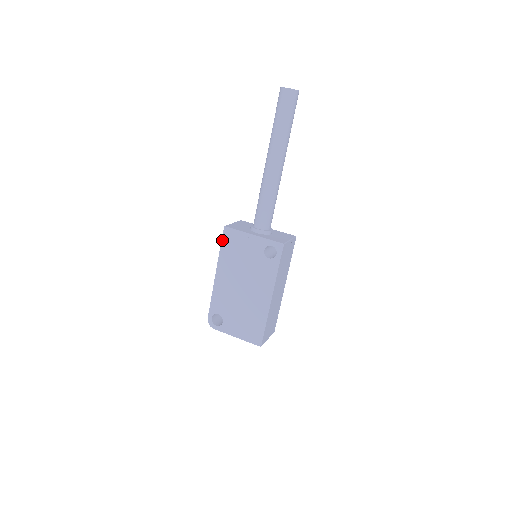
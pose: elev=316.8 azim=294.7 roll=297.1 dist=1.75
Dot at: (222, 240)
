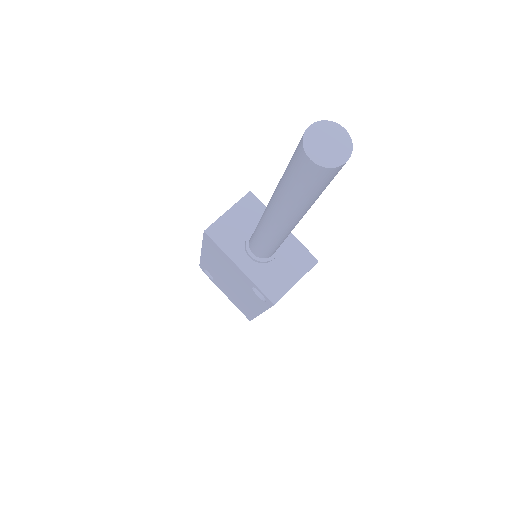
Dot at: (203, 238)
